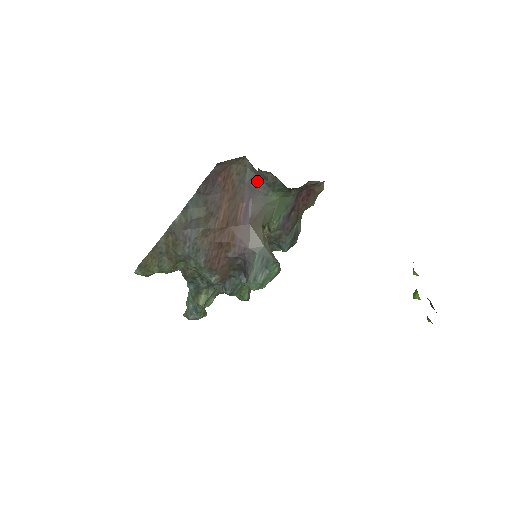
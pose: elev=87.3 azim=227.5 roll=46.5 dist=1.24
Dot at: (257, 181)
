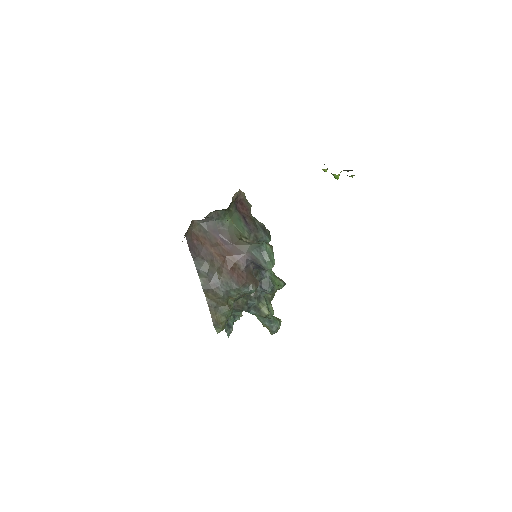
Dot at: (211, 224)
